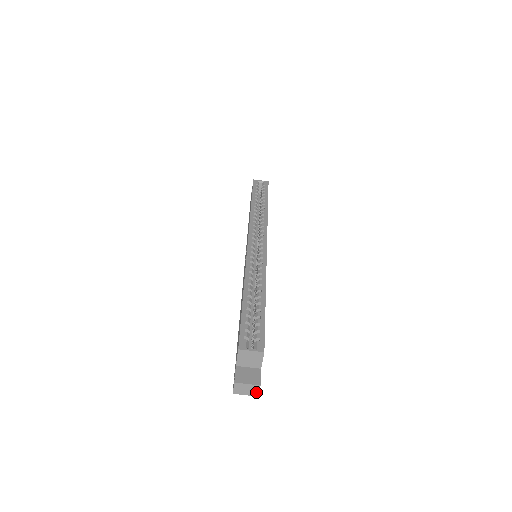
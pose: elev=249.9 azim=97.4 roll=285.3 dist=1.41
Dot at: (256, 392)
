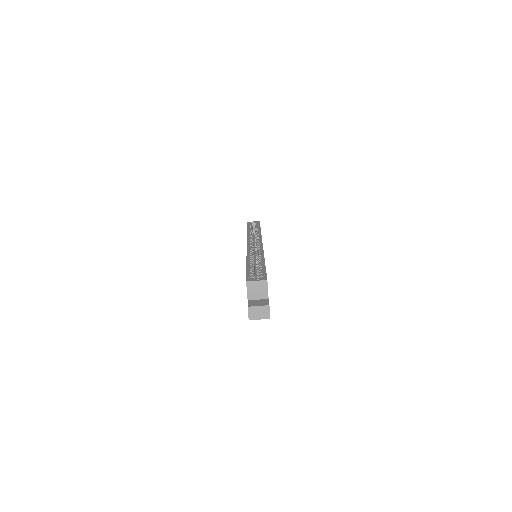
Dot at: (267, 314)
